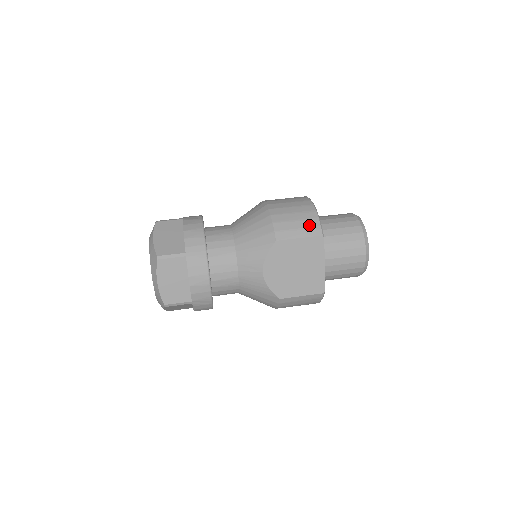
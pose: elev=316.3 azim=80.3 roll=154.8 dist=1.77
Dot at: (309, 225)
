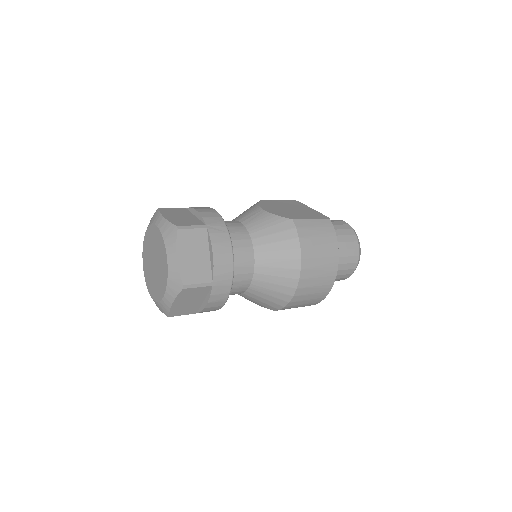
Dot at: occluded
